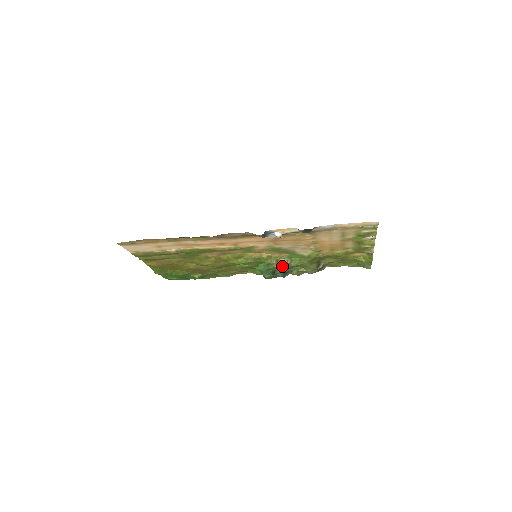
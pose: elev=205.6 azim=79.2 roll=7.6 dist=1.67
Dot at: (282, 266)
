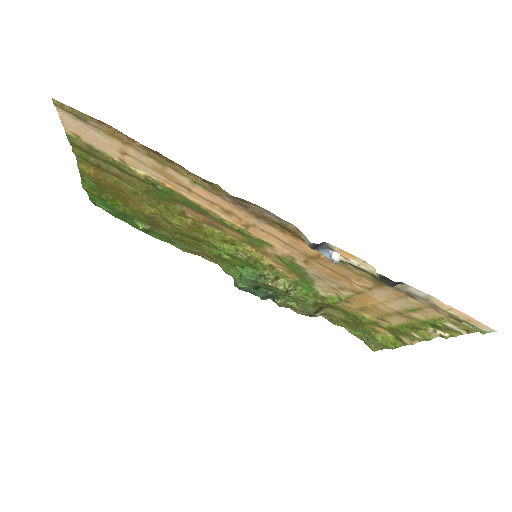
Dot at: (277, 288)
